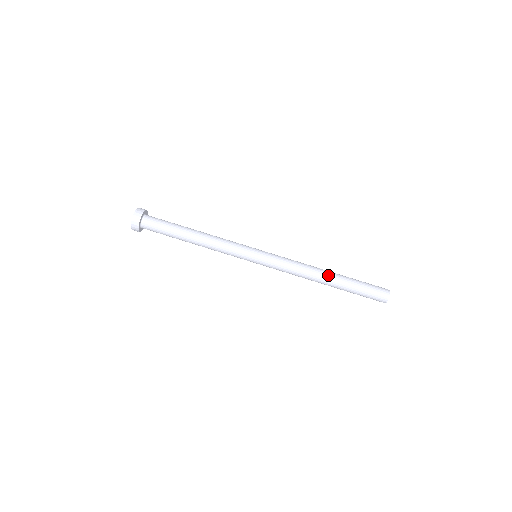
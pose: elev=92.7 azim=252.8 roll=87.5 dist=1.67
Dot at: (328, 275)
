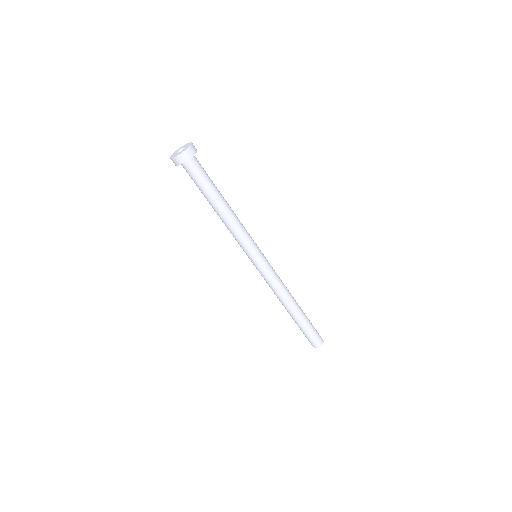
Dot at: (288, 311)
